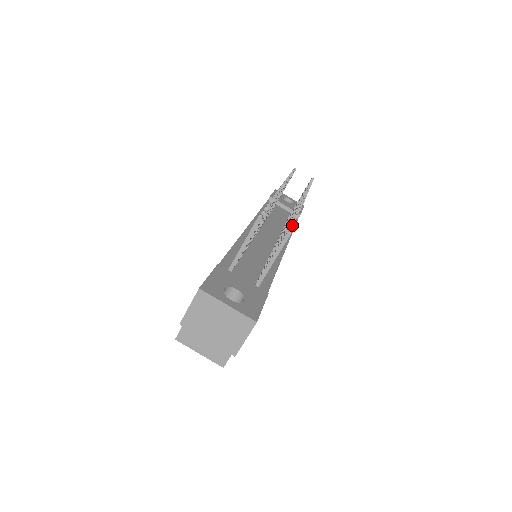
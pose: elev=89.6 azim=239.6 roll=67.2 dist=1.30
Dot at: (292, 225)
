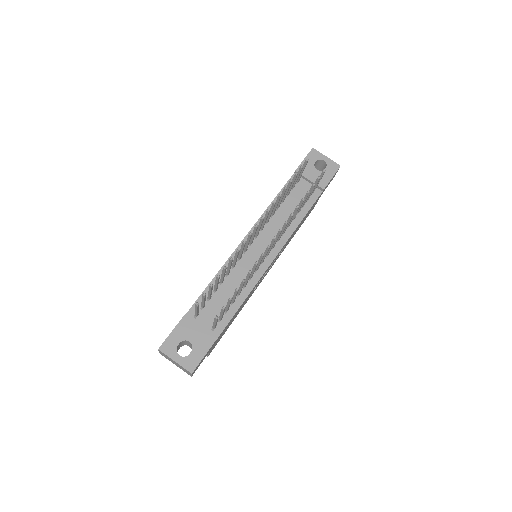
Dot at: (229, 300)
